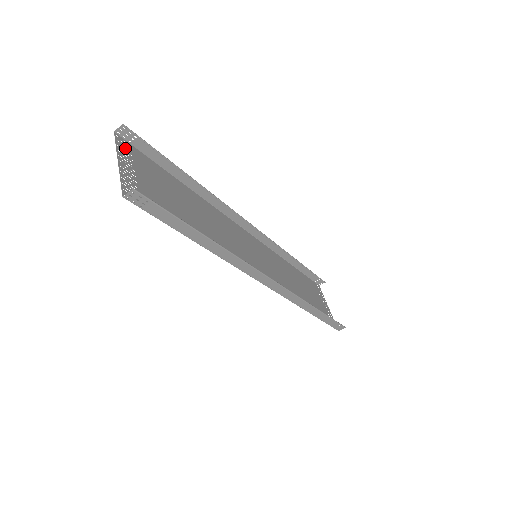
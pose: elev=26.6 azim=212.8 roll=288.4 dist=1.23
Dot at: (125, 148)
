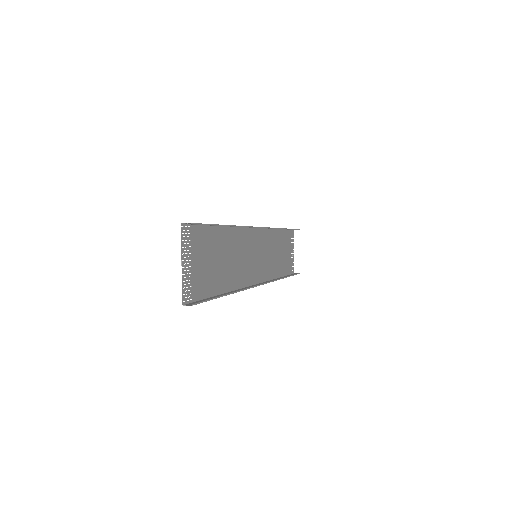
Dot at: (186, 236)
